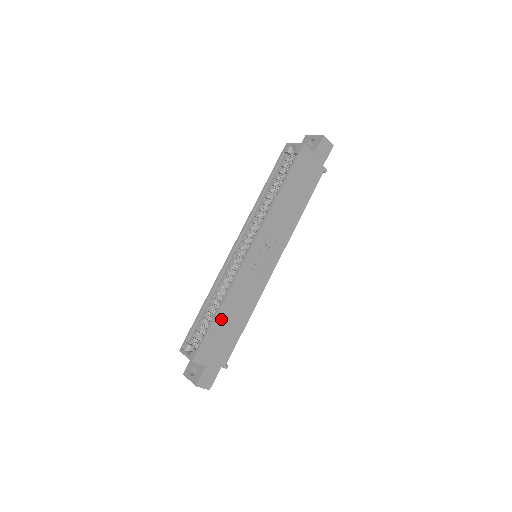
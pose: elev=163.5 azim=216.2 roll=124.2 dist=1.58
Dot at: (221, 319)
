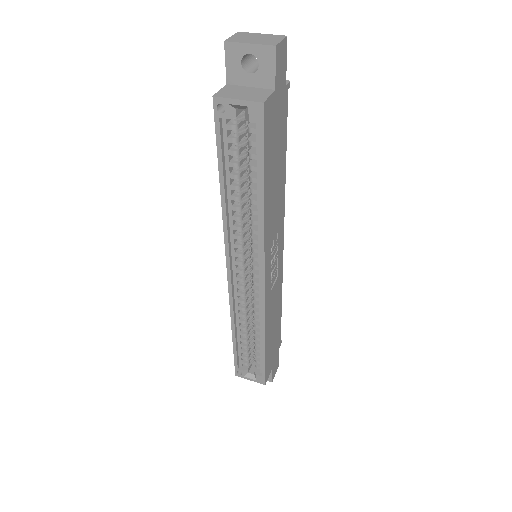
Dot at: (268, 342)
